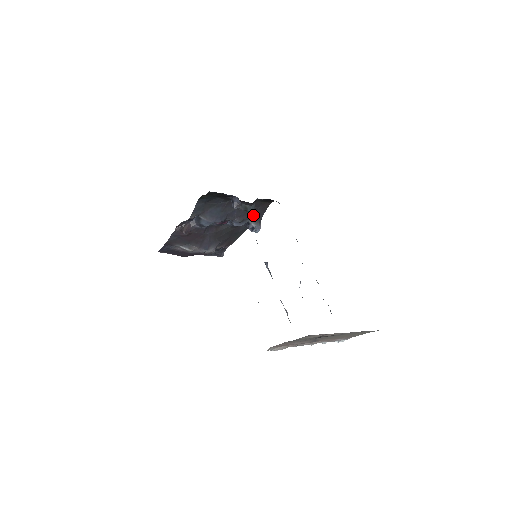
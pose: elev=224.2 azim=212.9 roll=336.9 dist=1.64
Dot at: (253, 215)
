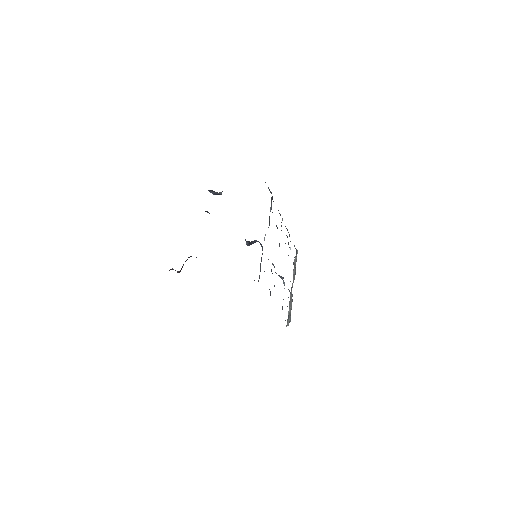
Dot at: occluded
